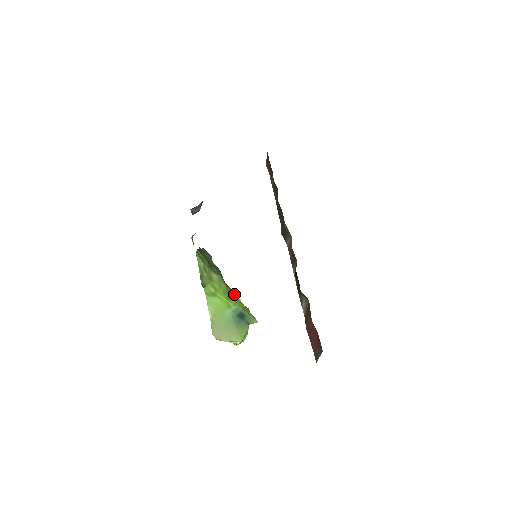
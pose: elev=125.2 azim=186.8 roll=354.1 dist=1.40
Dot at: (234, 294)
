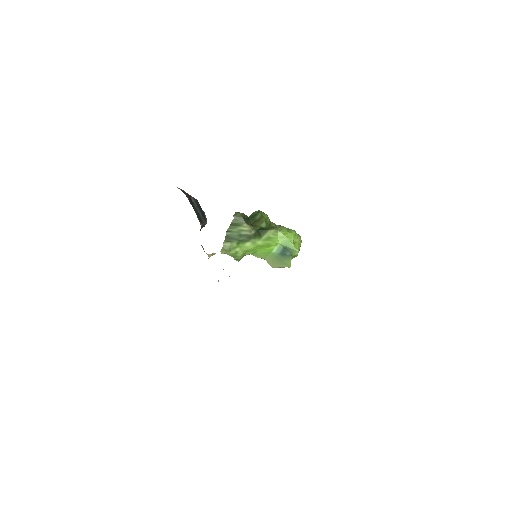
Dot at: (274, 234)
